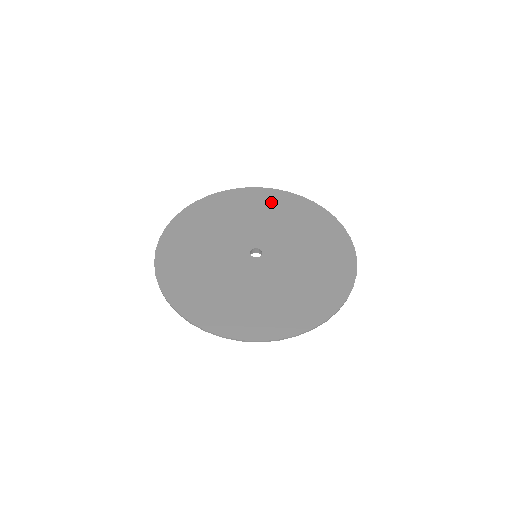
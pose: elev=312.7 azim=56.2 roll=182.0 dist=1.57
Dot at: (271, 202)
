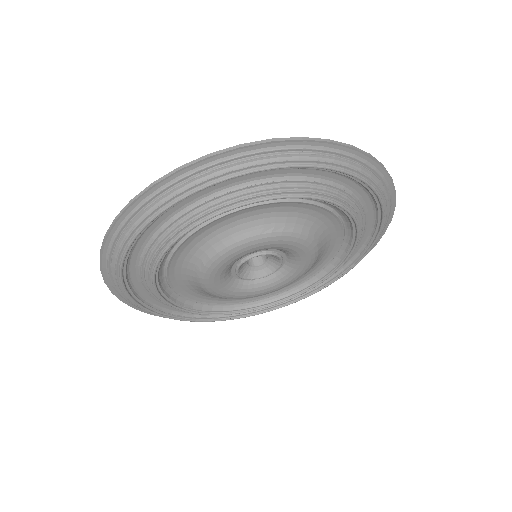
Dot at: occluded
